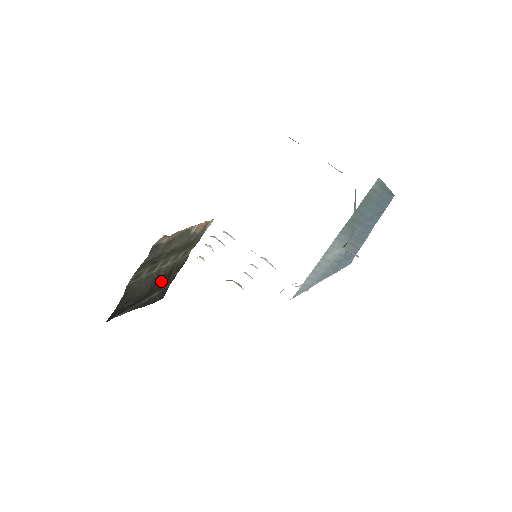
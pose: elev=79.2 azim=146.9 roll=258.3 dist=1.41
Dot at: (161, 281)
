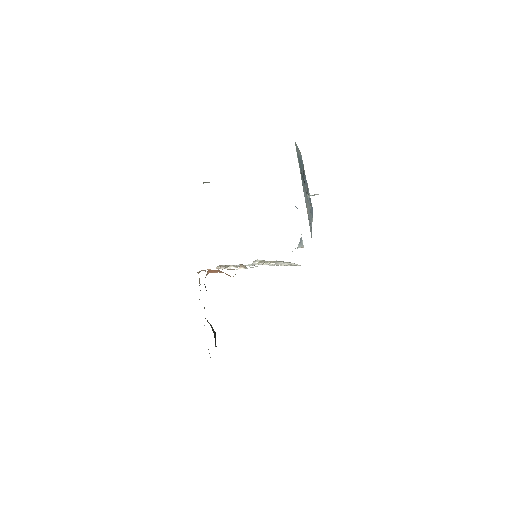
Dot at: occluded
